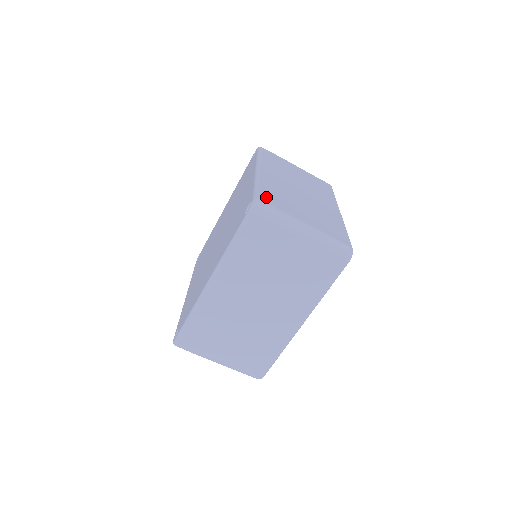
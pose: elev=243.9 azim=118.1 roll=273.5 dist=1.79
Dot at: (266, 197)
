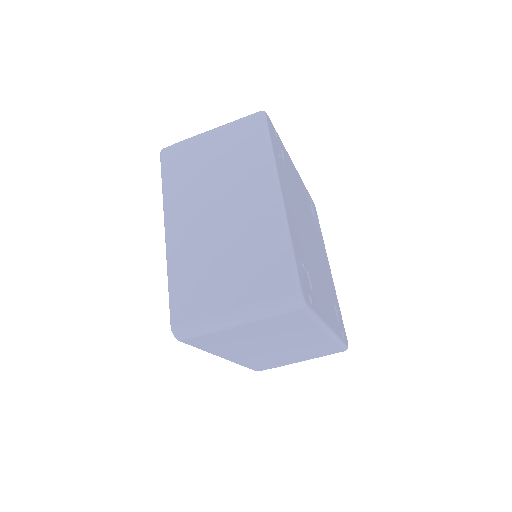
Dot at: (180, 306)
